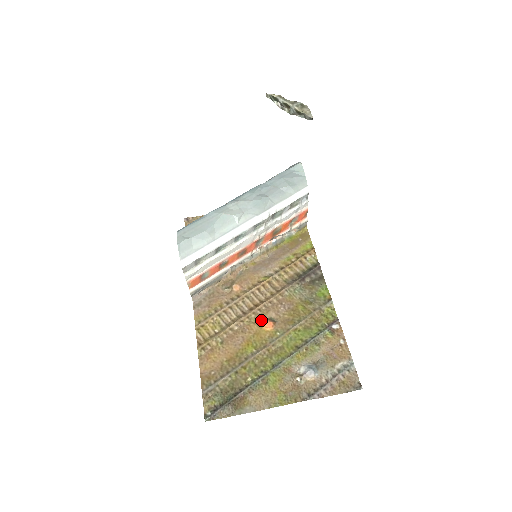
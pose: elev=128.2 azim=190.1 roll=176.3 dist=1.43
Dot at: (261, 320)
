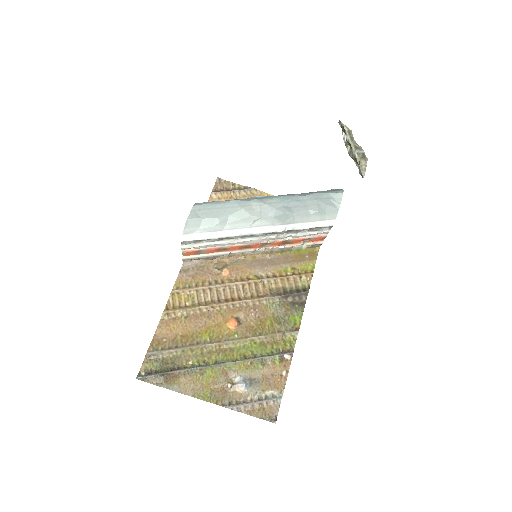
Dot at: (229, 315)
